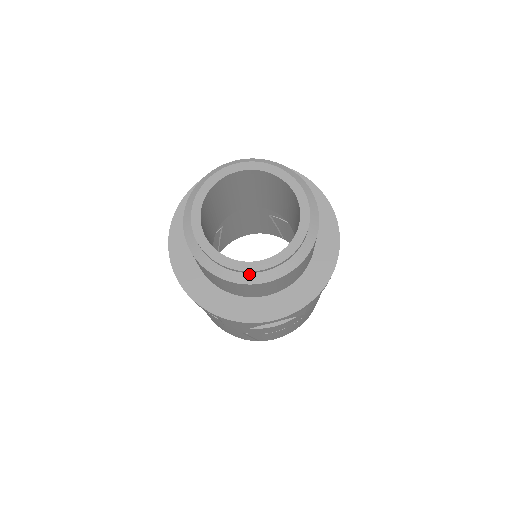
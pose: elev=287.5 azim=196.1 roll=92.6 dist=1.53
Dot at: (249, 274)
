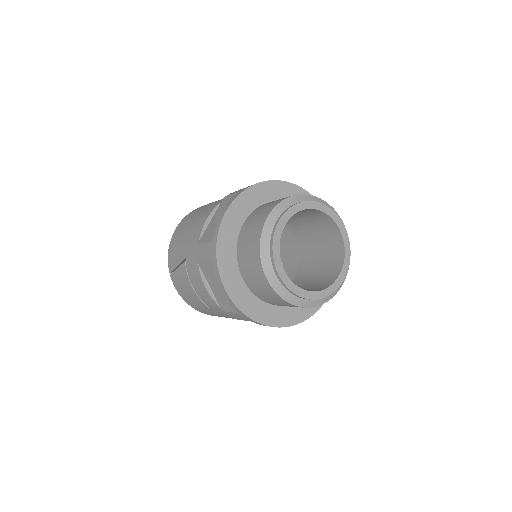
Dot at: (338, 286)
